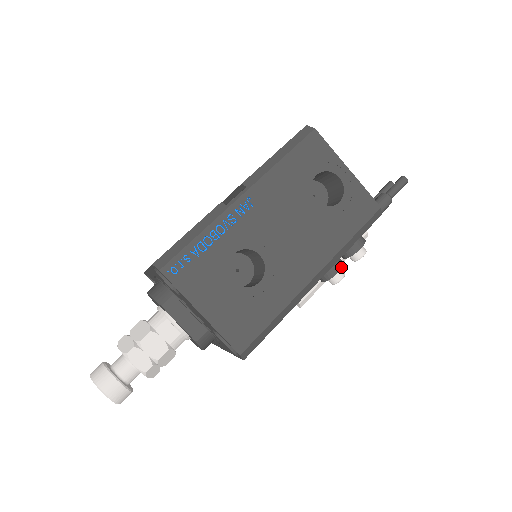
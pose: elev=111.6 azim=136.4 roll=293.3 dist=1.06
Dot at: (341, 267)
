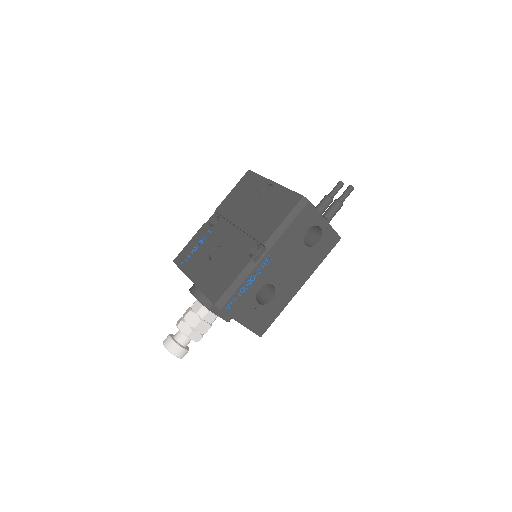
Dot at: occluded
